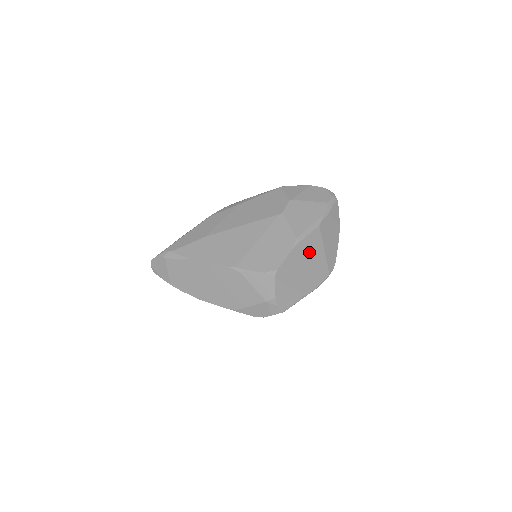
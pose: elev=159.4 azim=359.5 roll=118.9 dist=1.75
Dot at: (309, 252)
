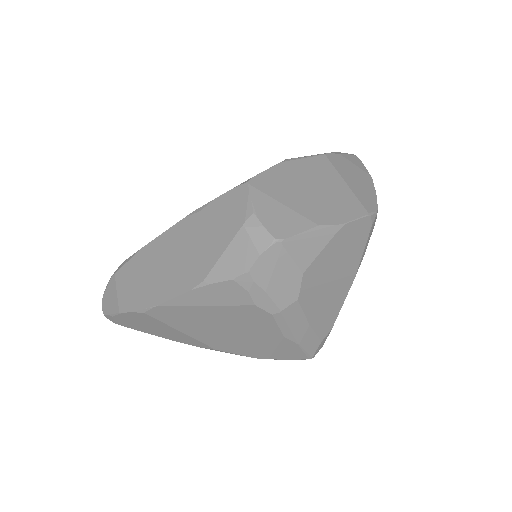
Dot at: (314, 176)
